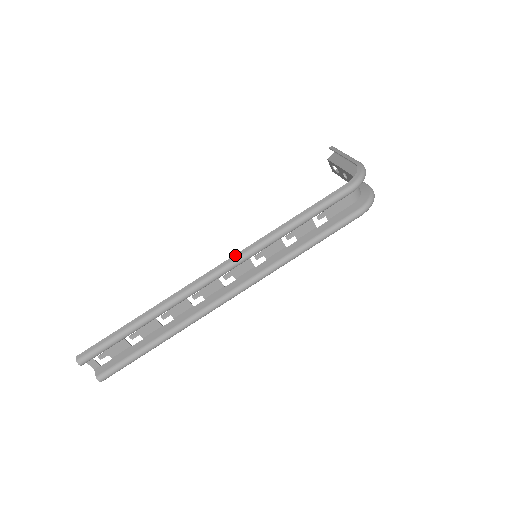
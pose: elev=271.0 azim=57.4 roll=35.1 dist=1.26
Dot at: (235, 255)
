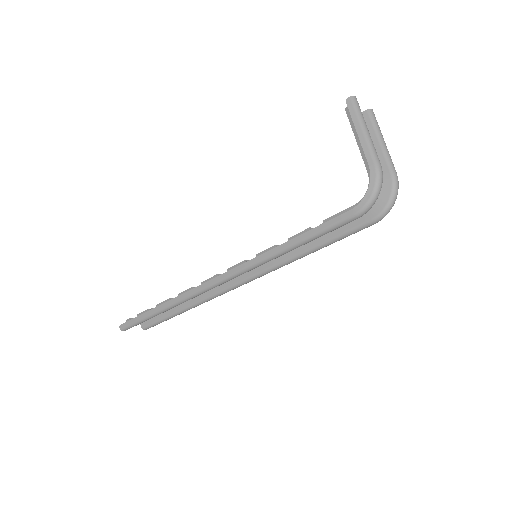
Dot at: (230, 271)
